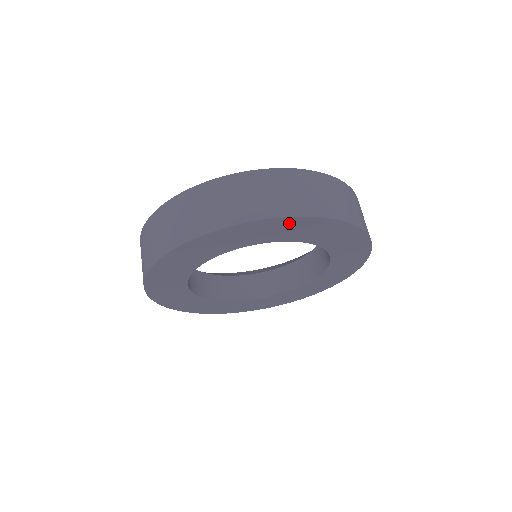
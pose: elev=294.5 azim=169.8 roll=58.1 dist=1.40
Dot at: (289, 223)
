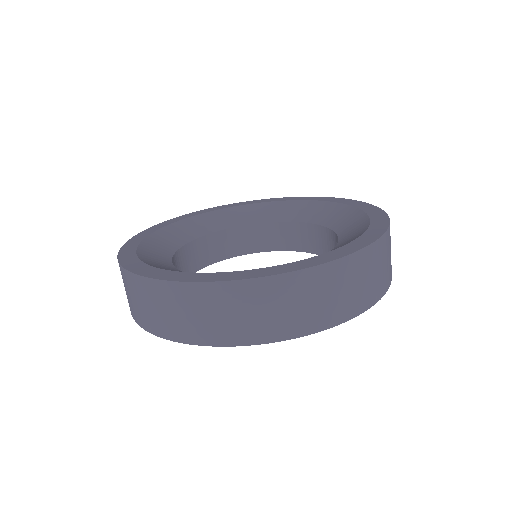
Dot at: occluded
